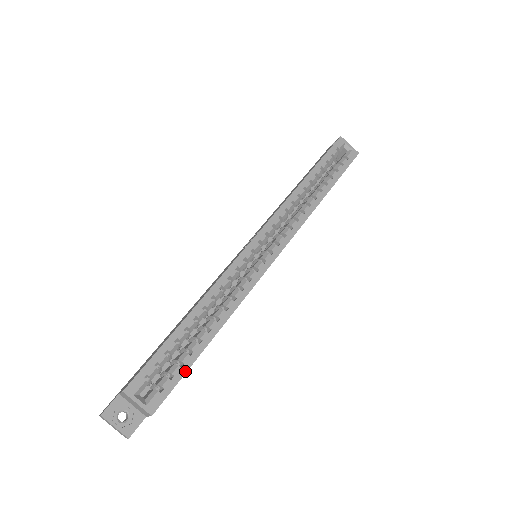
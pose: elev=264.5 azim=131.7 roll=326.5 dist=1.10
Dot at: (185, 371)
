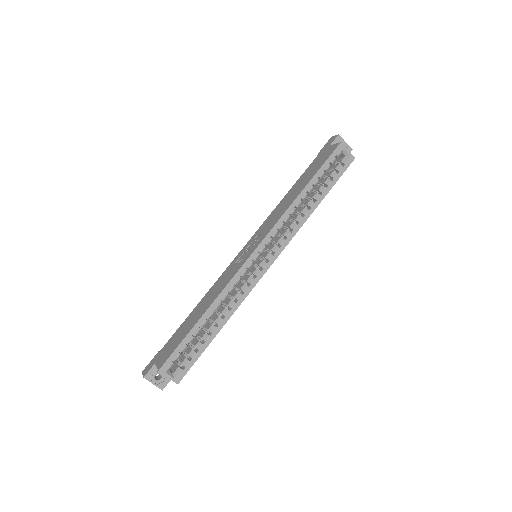
Dot at: (200, 355)
